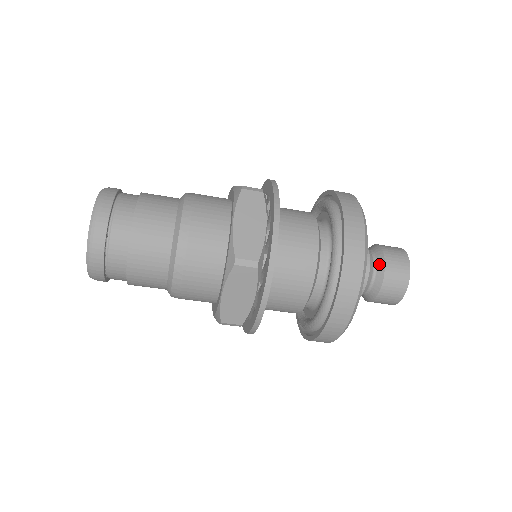
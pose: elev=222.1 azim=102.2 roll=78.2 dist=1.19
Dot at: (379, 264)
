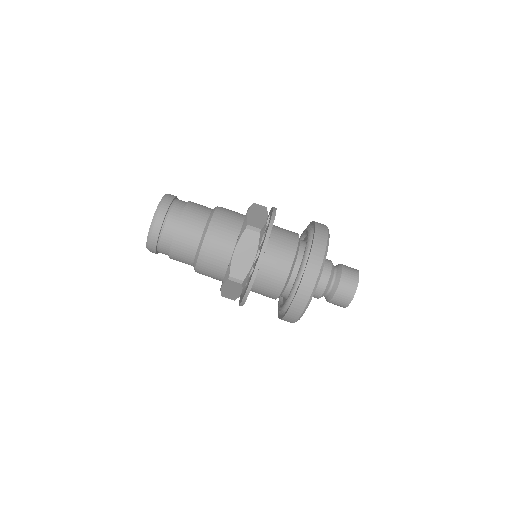
Dot at: (338, 269)
